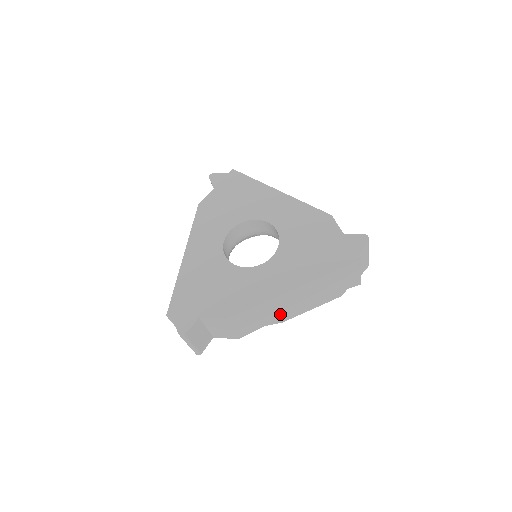
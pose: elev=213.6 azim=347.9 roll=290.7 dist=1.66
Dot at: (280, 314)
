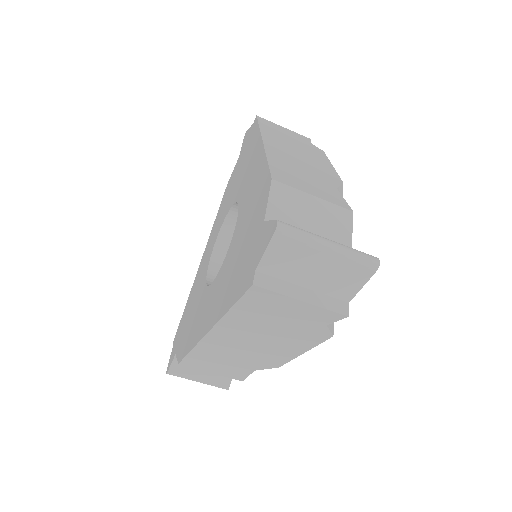
Dot at: (252, 359)
